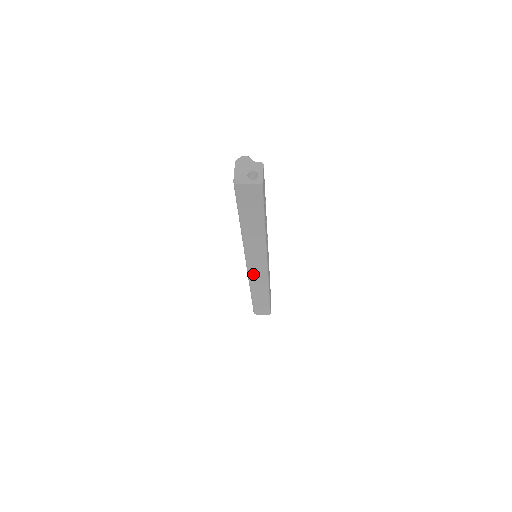
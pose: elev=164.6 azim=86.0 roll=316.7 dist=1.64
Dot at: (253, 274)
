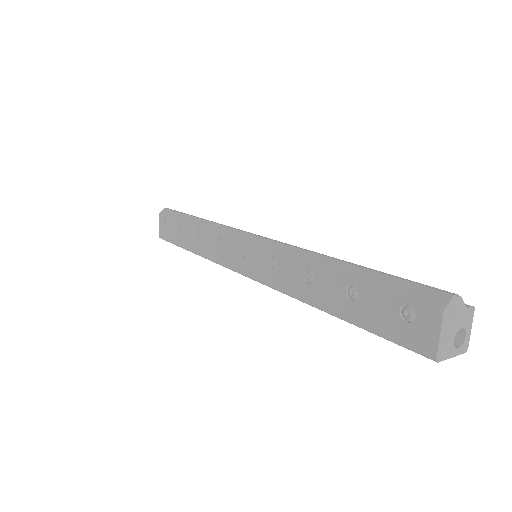
Dot at: occluded
